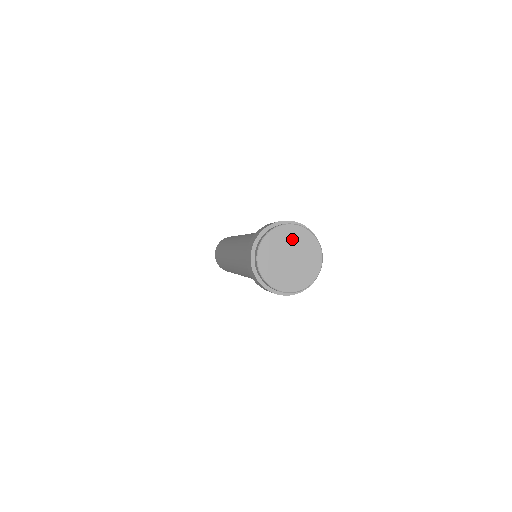
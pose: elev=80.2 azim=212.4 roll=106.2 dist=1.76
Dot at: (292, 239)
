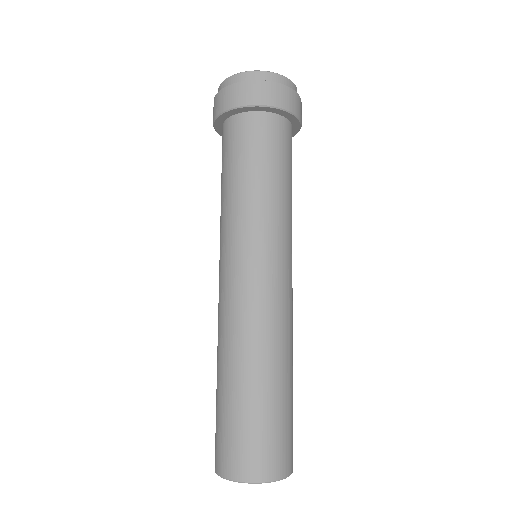
Dot at: occluded
